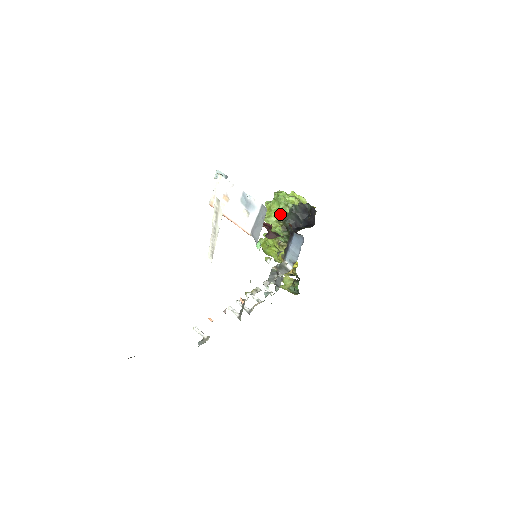
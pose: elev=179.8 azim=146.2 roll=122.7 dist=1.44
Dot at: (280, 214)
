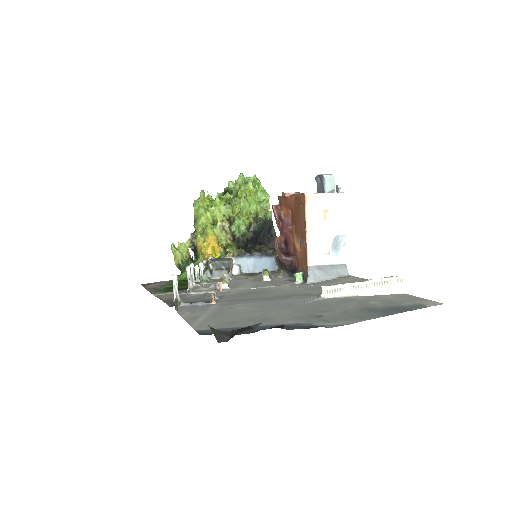
Dot at: (255, 209)
